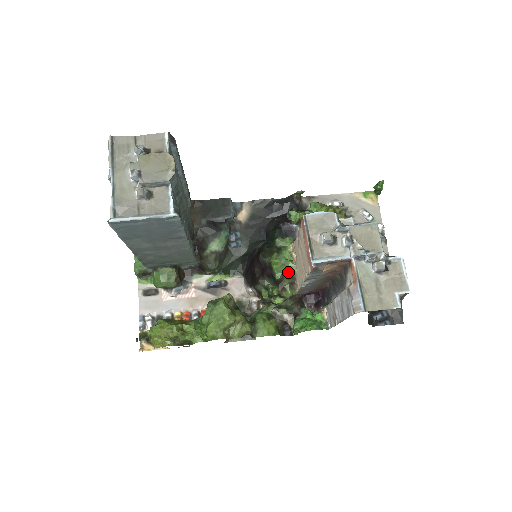
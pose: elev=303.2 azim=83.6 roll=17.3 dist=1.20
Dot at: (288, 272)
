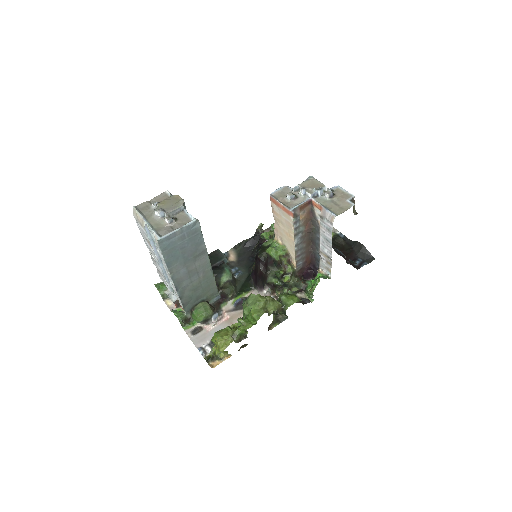
Dot at: (282, 252)
